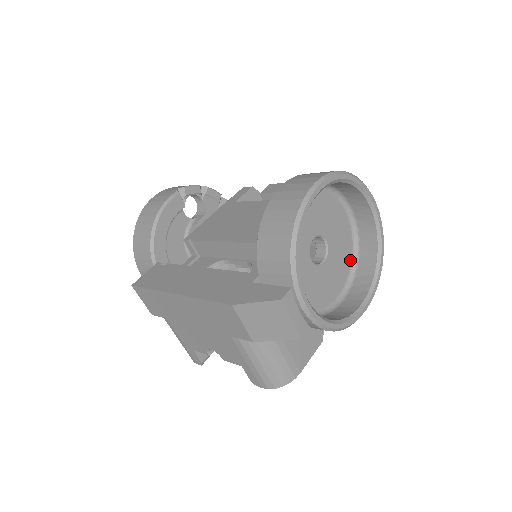
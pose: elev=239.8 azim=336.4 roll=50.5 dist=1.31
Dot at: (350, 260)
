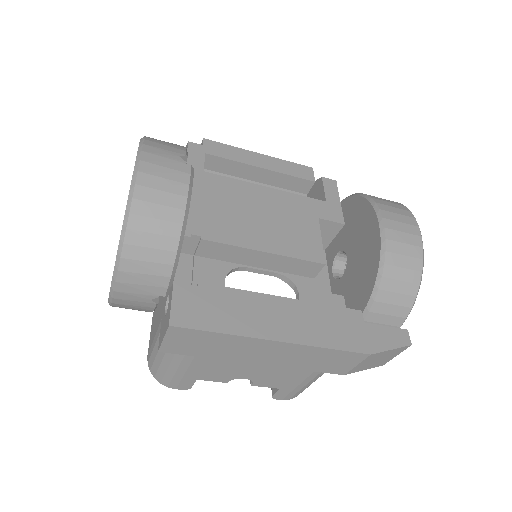
Dot at: occluded
